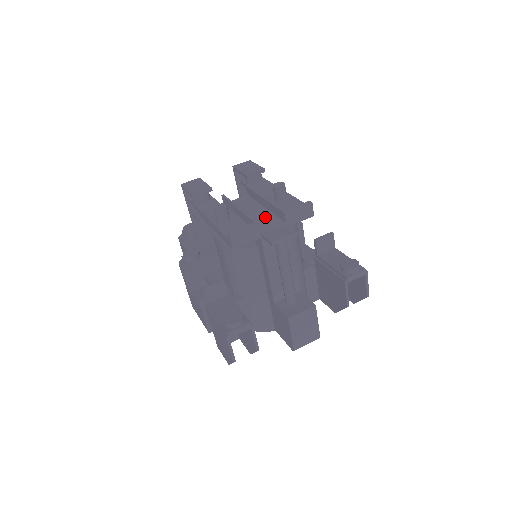
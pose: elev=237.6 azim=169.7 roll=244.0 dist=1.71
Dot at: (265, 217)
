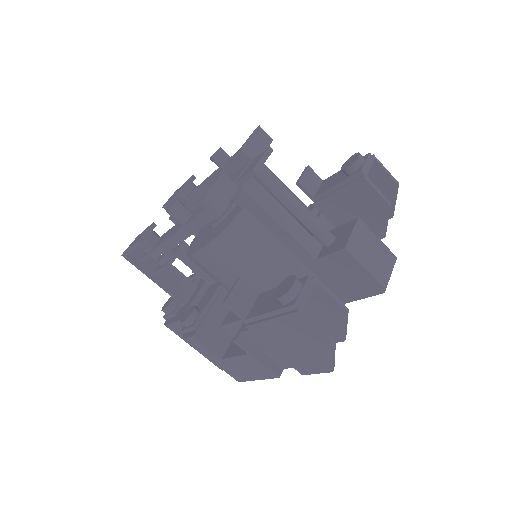
Dot at: occluded
